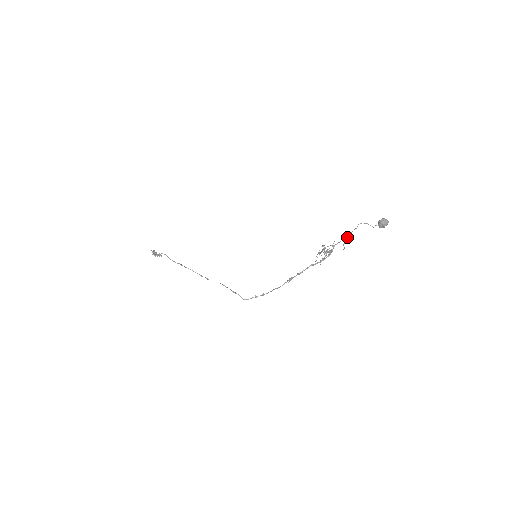
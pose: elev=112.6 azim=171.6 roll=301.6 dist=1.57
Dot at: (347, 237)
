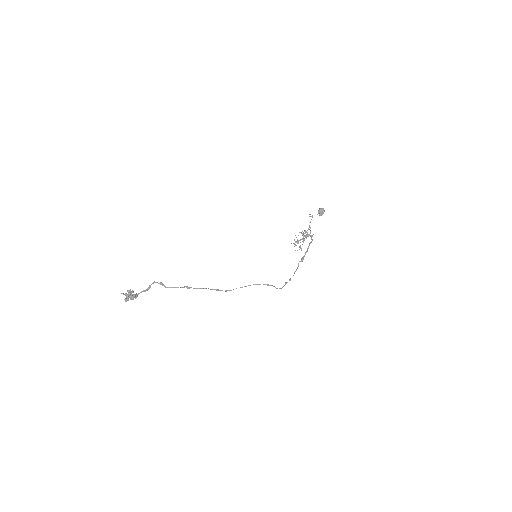
Dot at: occluded
